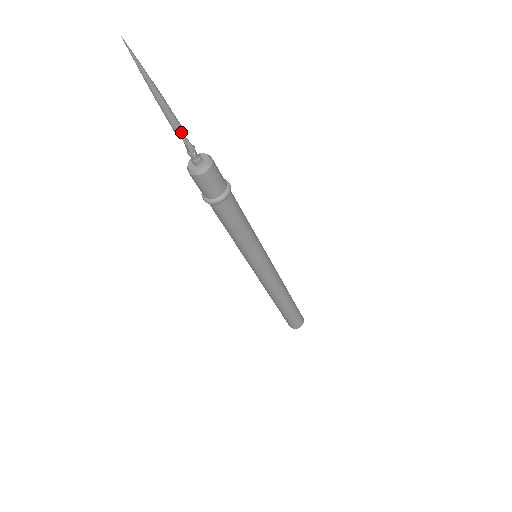
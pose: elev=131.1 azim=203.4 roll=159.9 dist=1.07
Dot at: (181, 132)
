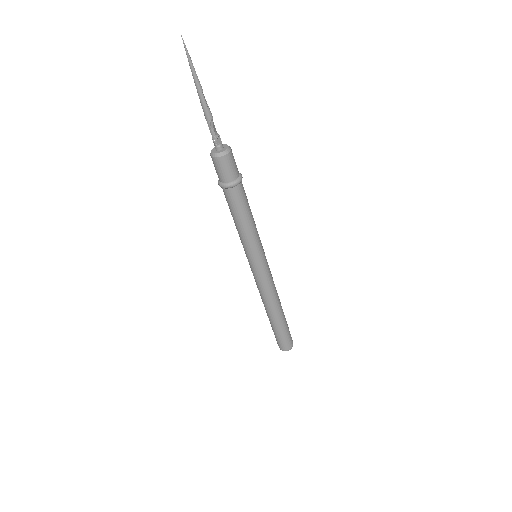
Dot at: (208, 119)
